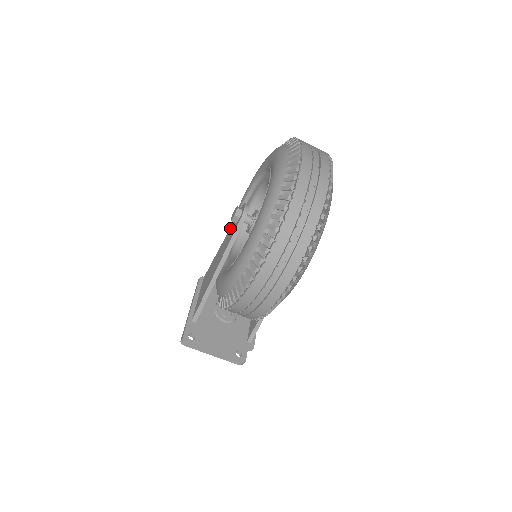
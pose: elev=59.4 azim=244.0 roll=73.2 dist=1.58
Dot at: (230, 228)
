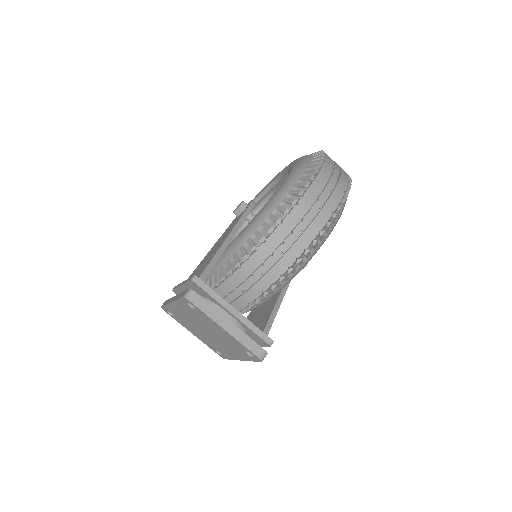
Dot at: (225, 231)
